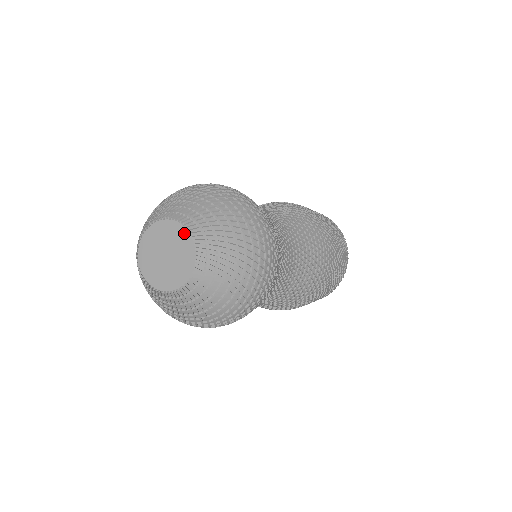
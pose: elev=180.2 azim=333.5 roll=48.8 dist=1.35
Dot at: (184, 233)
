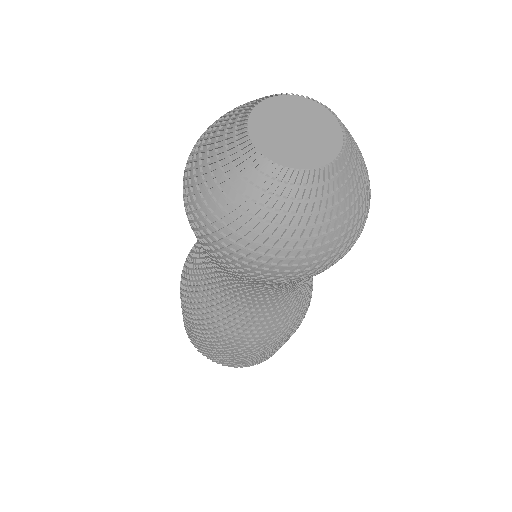
Dot at: (331, 119)
